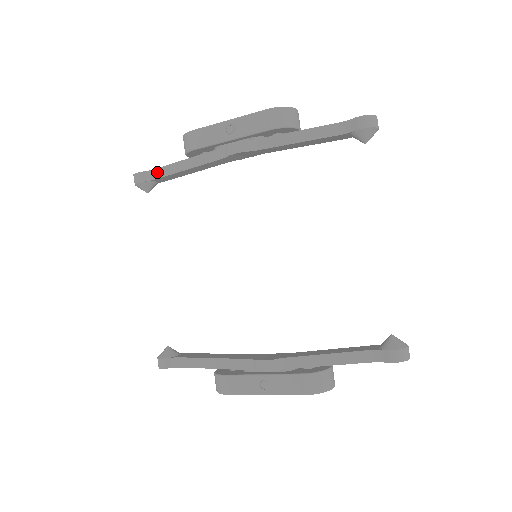
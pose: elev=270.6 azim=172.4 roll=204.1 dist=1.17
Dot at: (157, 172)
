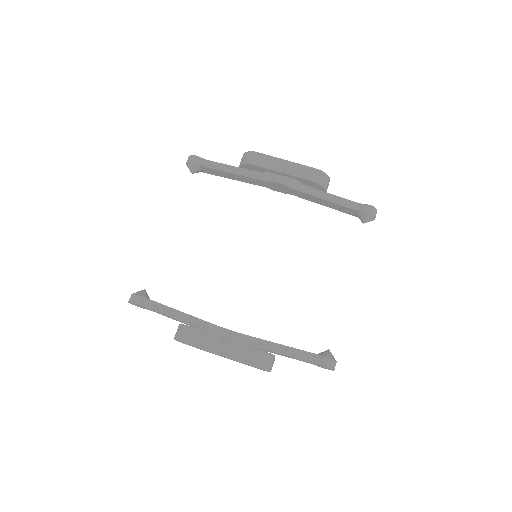
Dot at: (211, 163)
